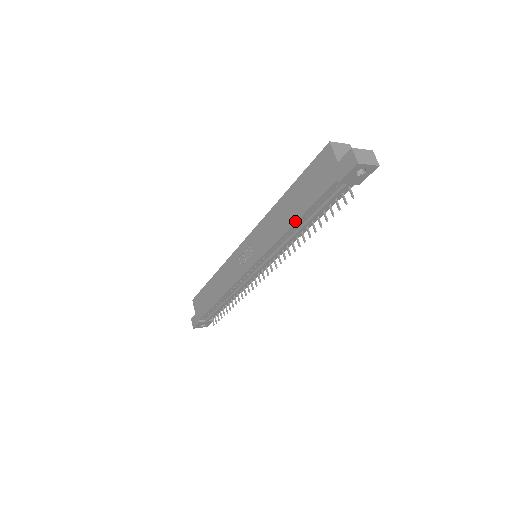
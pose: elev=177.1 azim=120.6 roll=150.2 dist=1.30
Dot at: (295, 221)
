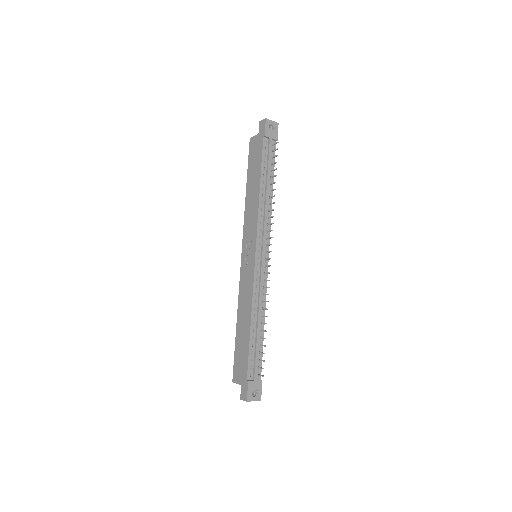
Dot at: (259, 183)
